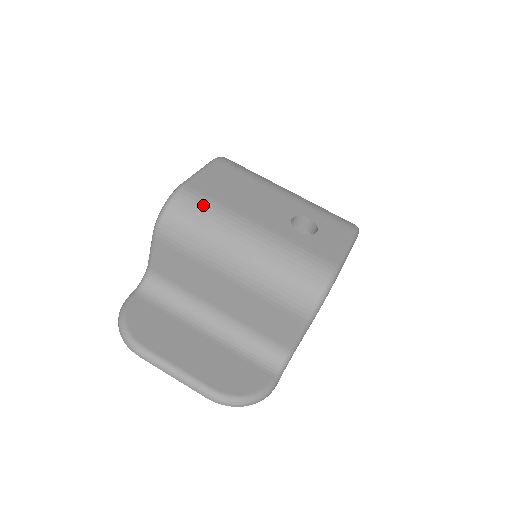
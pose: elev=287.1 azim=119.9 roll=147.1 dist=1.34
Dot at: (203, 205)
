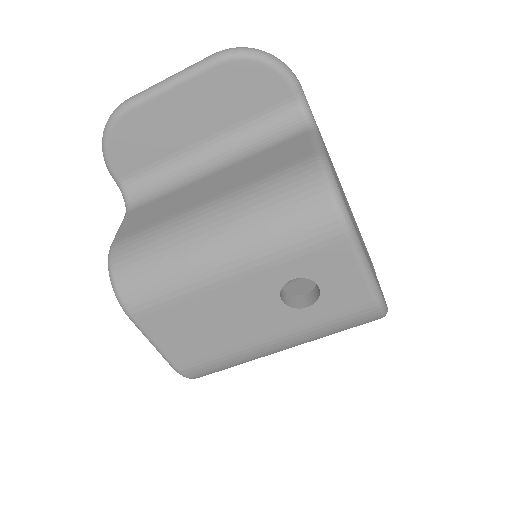
Dot at: (216, 367)
